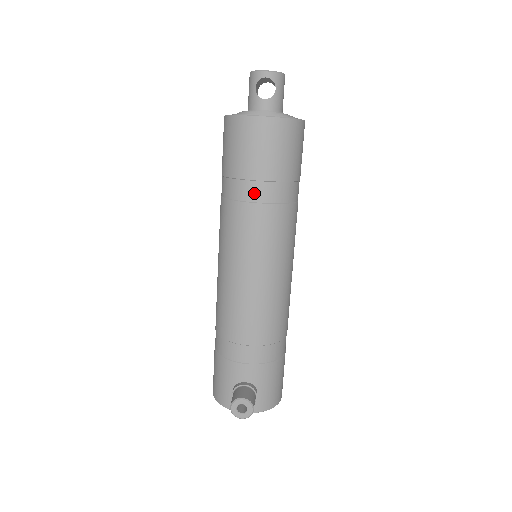
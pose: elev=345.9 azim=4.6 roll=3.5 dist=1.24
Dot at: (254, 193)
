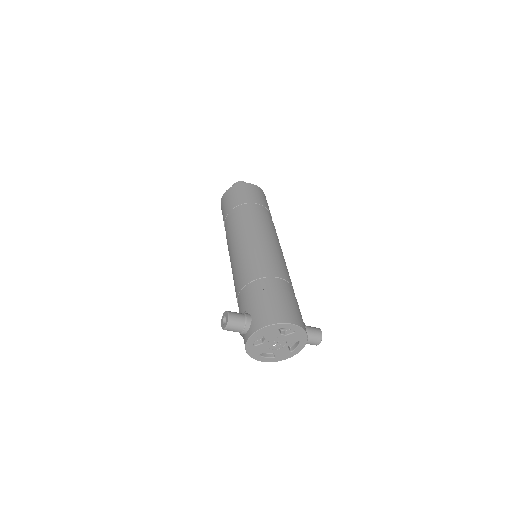
Dot at: (227, 222)
